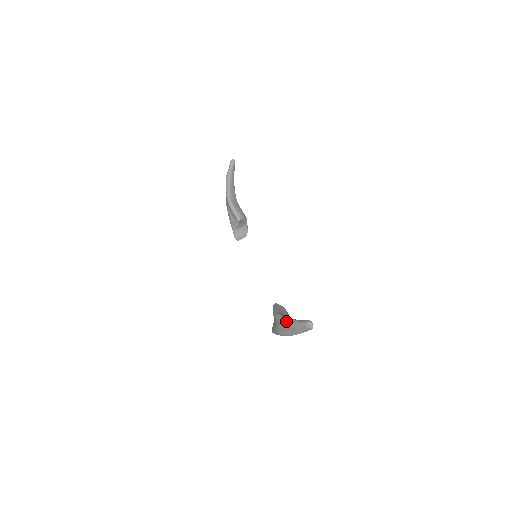
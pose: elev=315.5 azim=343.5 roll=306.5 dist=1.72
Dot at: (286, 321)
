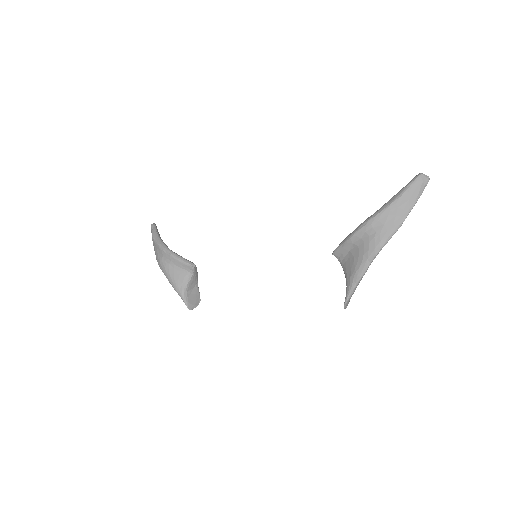
Dot at: (387, 203)
